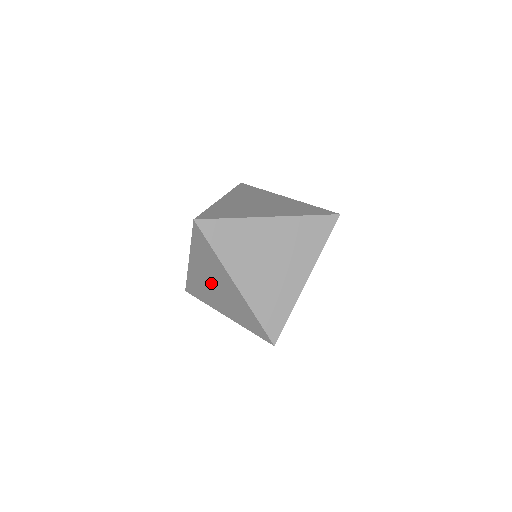
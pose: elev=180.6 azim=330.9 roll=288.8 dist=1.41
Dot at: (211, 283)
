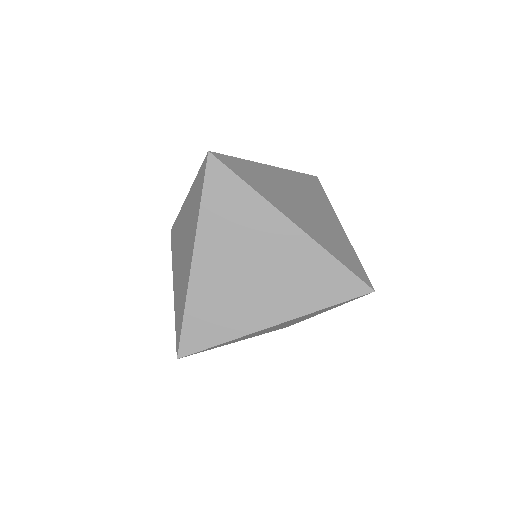
Dot at: (183, 239)
